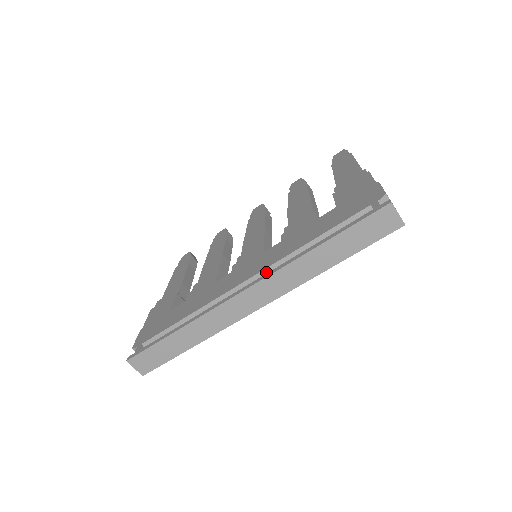
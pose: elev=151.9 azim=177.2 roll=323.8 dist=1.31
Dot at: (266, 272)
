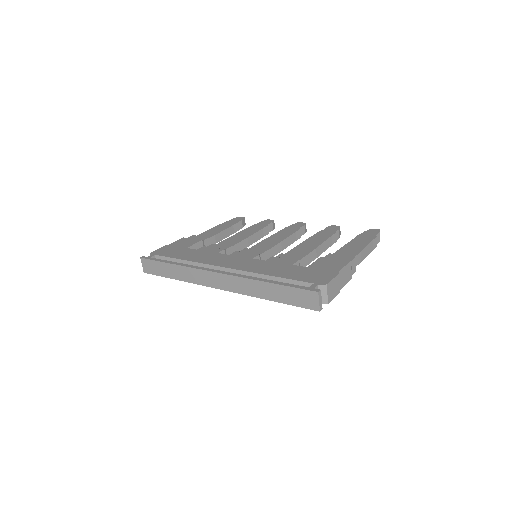
Dot at: (237, 272)
